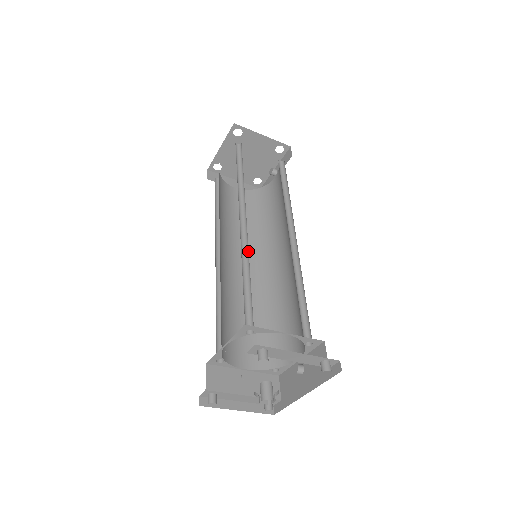
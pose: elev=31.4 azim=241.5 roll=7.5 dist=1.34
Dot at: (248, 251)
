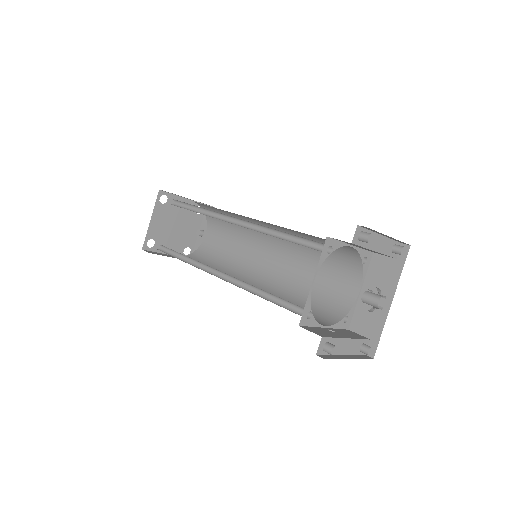
Dot at: (263, 229)
